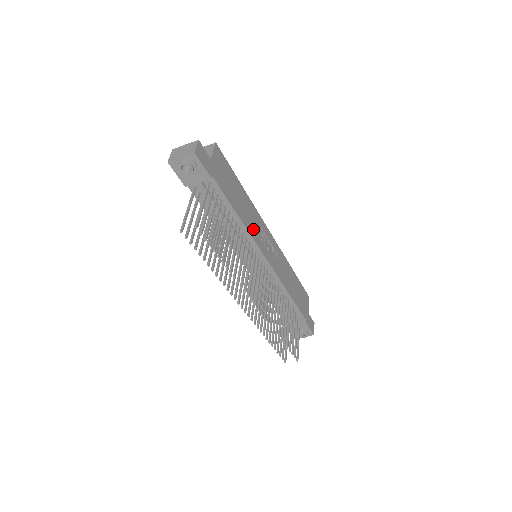
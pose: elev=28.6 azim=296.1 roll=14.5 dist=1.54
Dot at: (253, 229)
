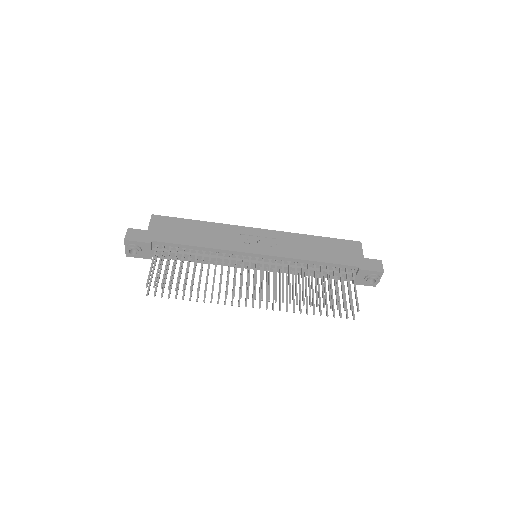
Dot at: (226, 243)
